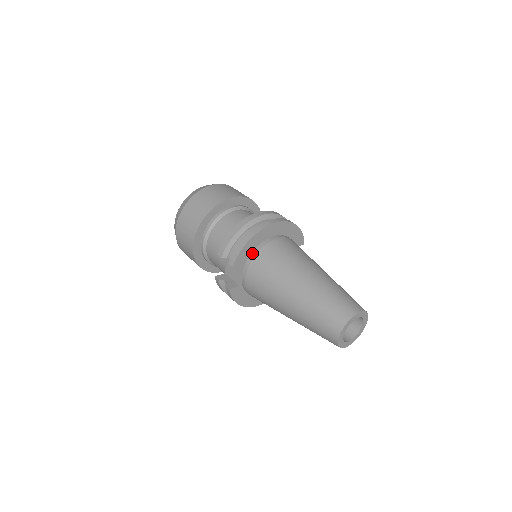
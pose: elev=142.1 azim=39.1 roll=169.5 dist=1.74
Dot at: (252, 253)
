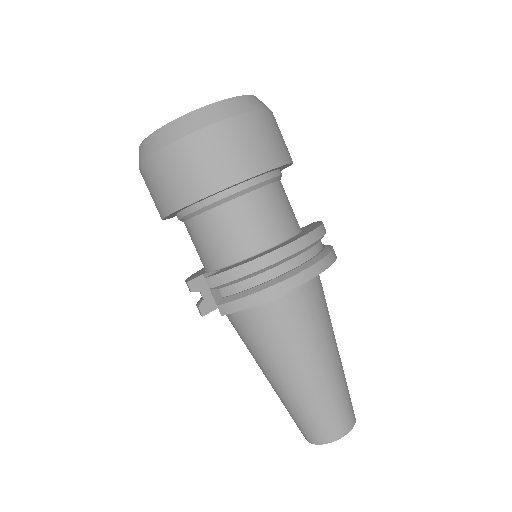
Dot at: occluded
